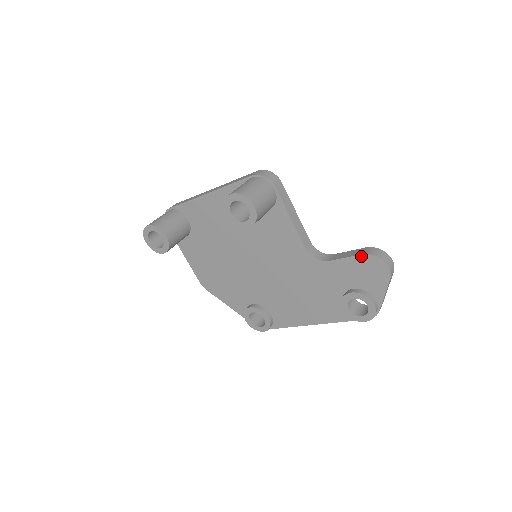
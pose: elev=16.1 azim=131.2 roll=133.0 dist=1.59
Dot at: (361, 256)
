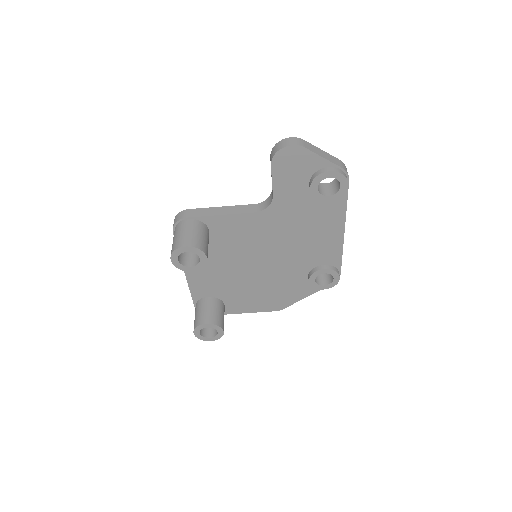
Dot at: (273, 167)
